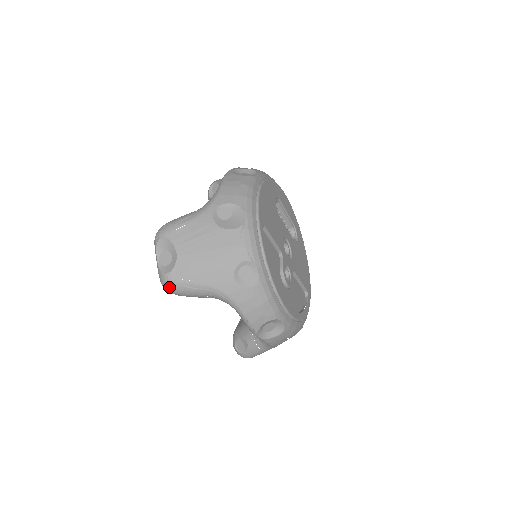
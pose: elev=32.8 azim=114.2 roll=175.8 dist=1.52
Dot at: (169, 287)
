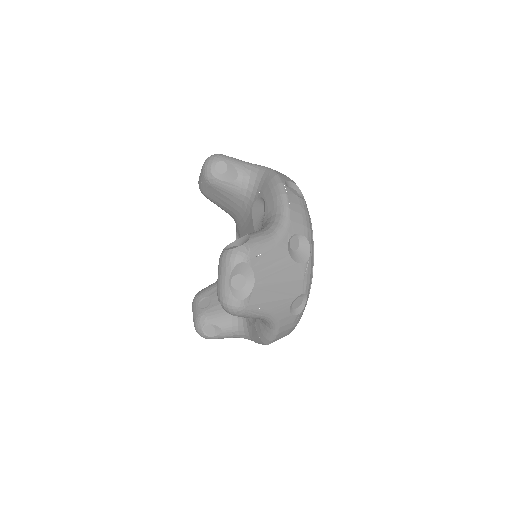
Dot at: (236, 311)
